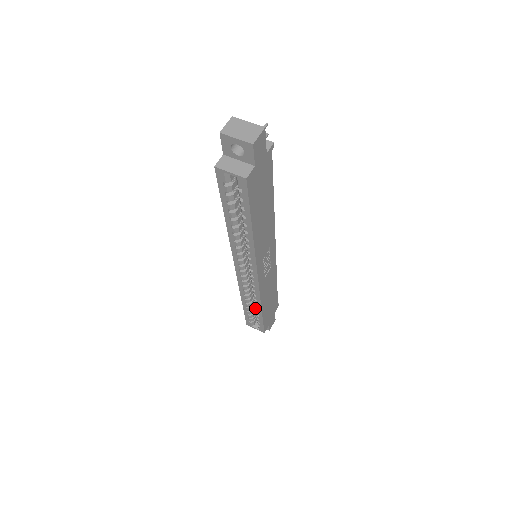
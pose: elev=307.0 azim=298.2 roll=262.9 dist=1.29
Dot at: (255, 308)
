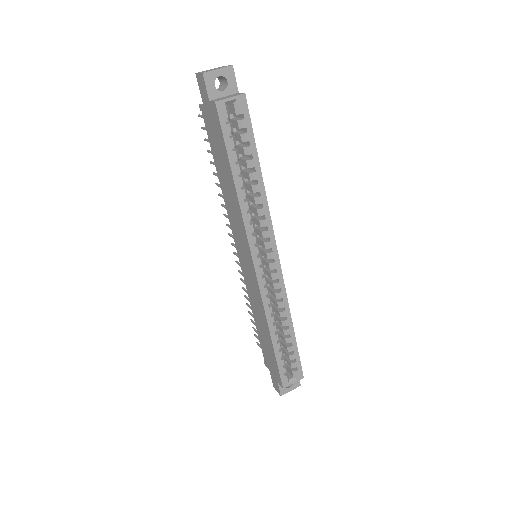
Dot at: (285, 334)
